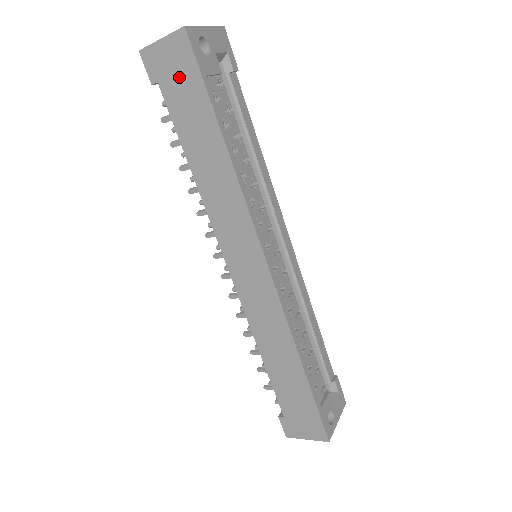
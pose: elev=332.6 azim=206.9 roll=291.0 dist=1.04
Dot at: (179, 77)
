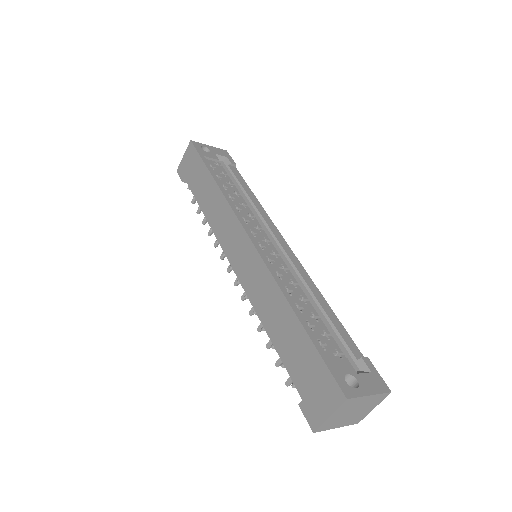
Dot at: (191, 166)
